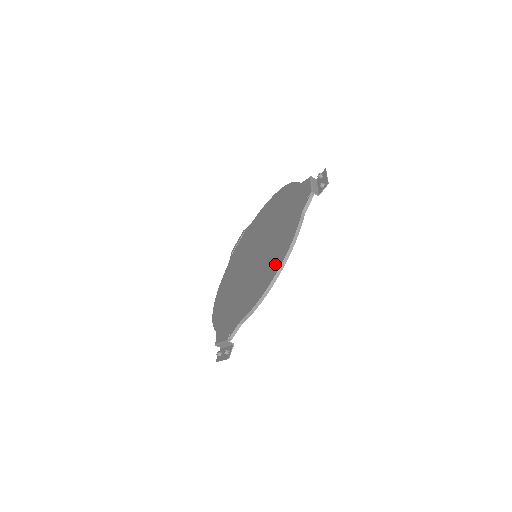
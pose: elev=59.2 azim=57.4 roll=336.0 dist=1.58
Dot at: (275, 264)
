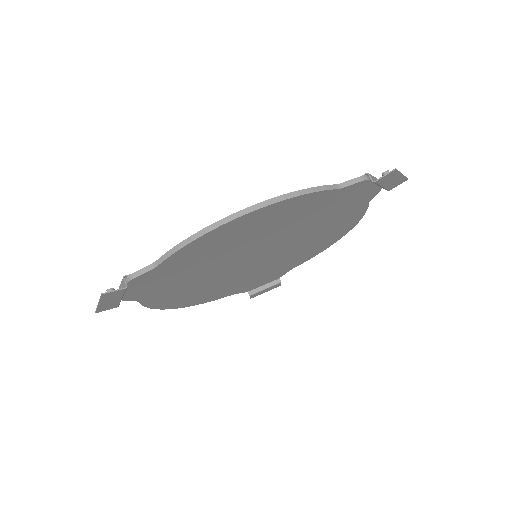
Dot at: occluded
